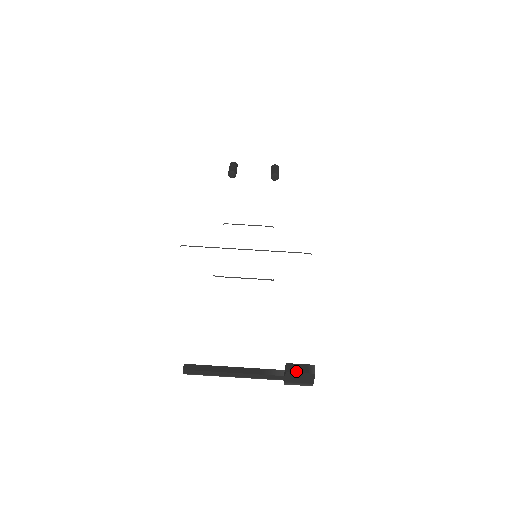
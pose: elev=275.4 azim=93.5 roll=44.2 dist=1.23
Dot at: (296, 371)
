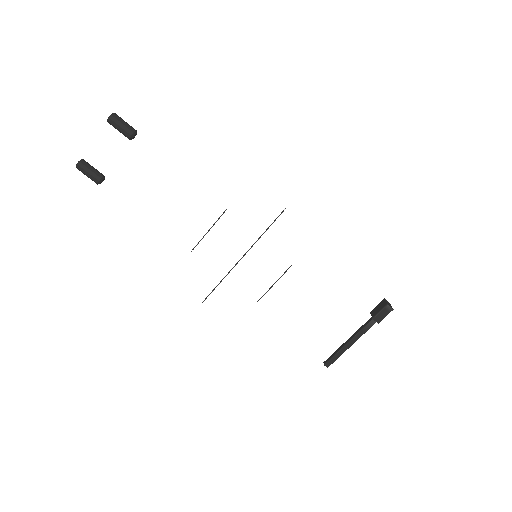
Dot at: (383, 318)
